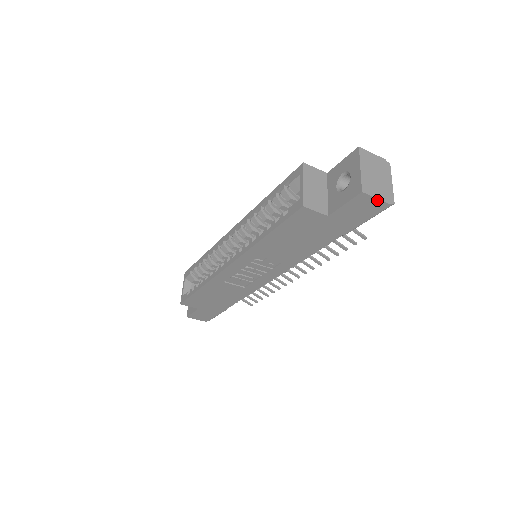
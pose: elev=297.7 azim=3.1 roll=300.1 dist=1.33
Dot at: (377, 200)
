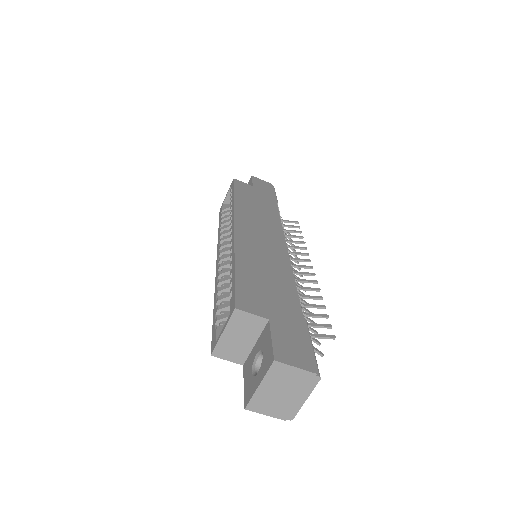
Dot at: (268, 413)
